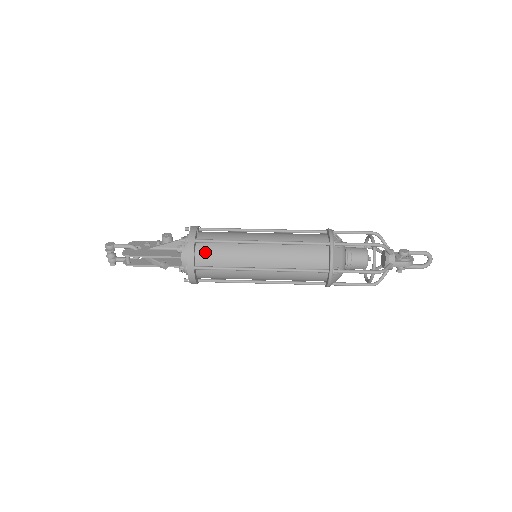
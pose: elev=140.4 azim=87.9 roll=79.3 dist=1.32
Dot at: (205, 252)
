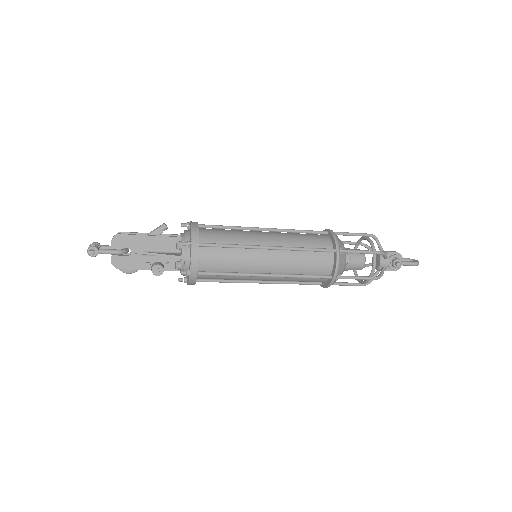
Dot at: occluded
